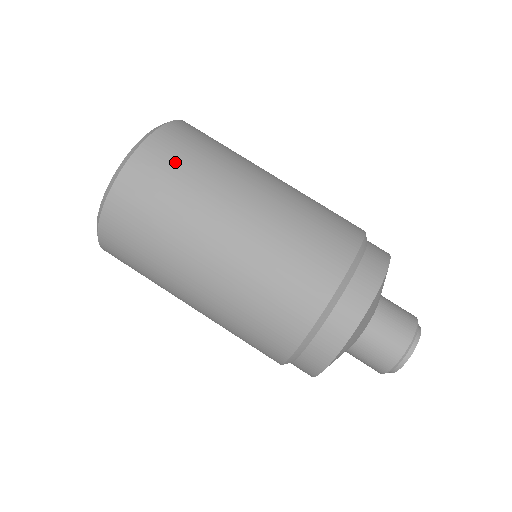
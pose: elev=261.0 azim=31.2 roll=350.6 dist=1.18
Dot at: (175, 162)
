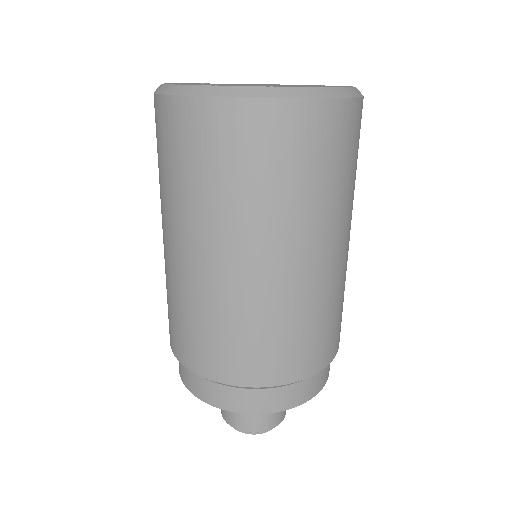
Dot at: (321, 154)
